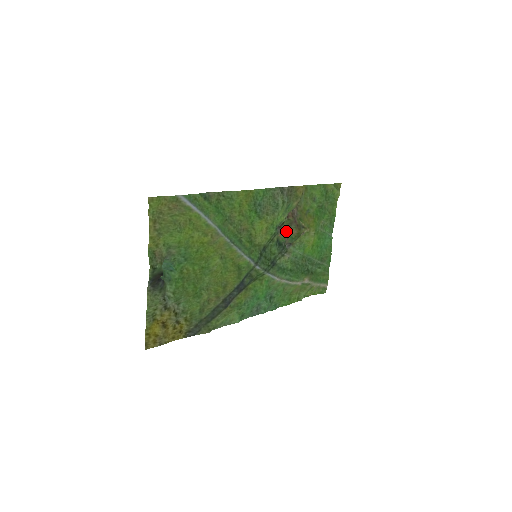
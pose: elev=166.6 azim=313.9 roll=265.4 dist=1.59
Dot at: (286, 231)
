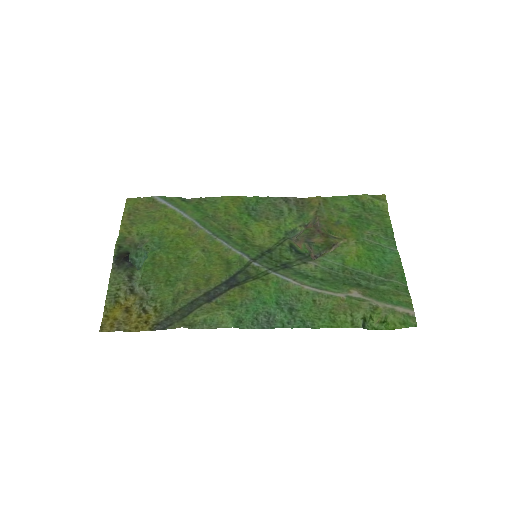
Dot at: (306, 240)
